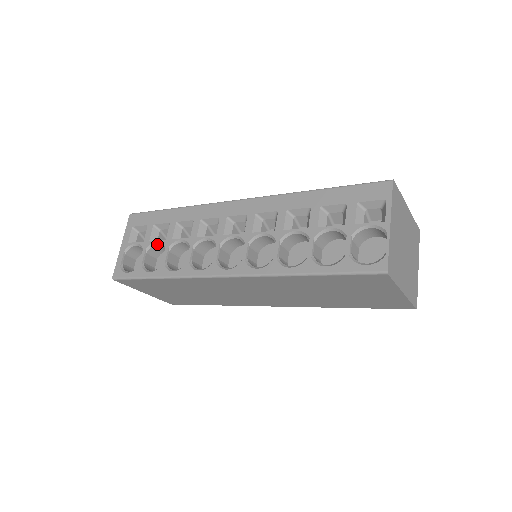
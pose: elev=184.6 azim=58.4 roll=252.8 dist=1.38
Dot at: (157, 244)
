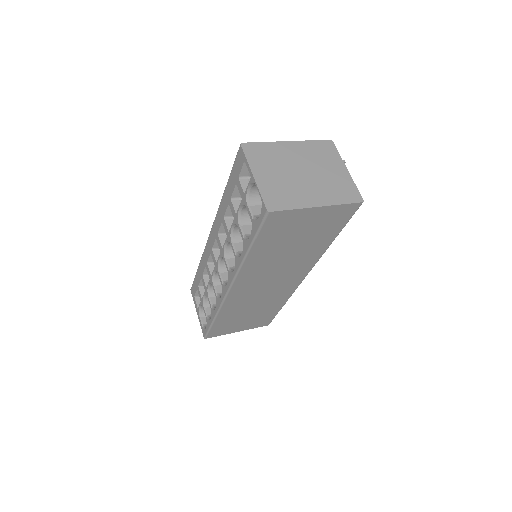
Dot at: (205, 297)
